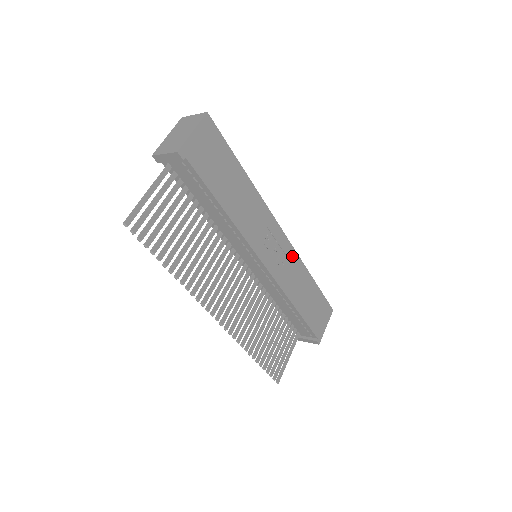
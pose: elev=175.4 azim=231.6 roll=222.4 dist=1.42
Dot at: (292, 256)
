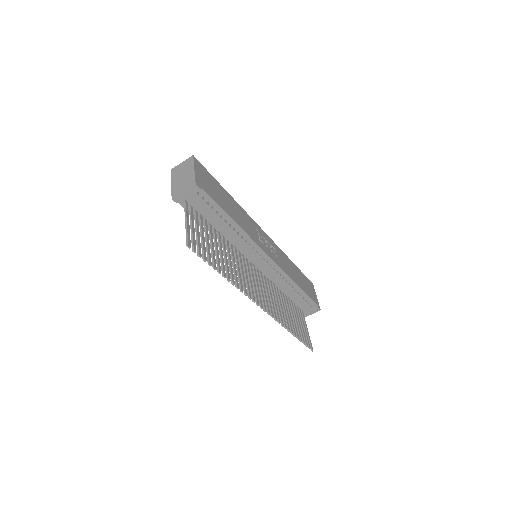
Dot at: (276, 248)
